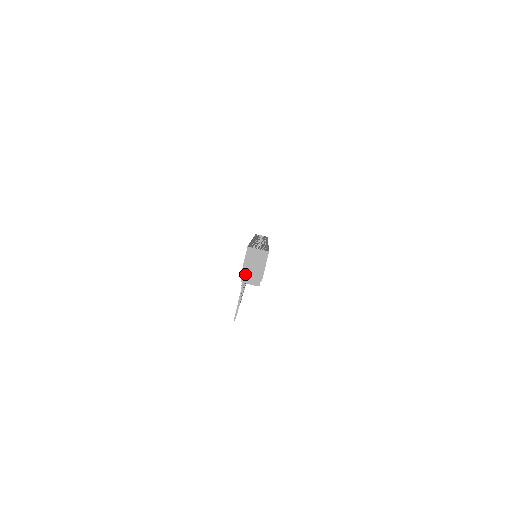
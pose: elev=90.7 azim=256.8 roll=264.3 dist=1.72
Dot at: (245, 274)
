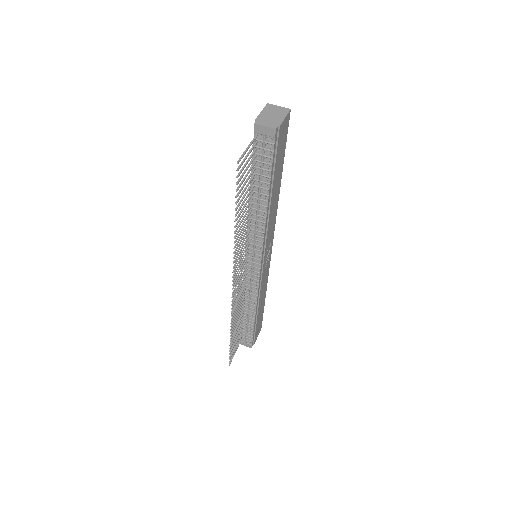
Dot at: (261, 119)
